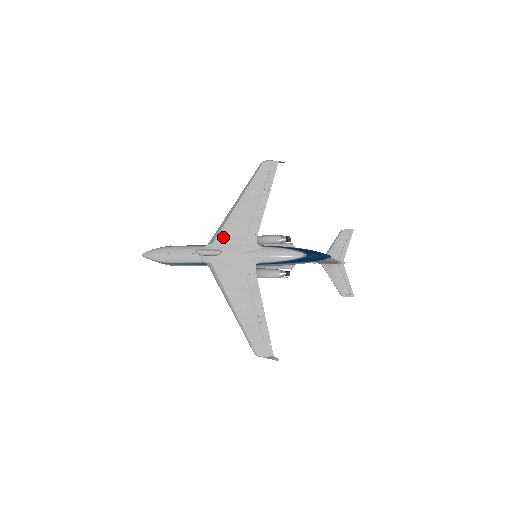
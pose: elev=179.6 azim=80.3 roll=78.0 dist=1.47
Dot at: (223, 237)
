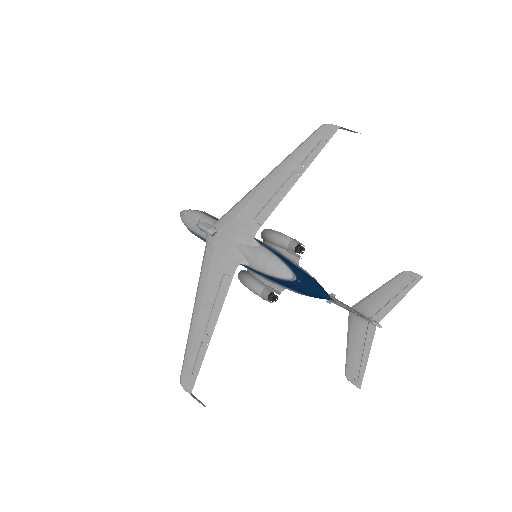
Dot at: (231, 216)
